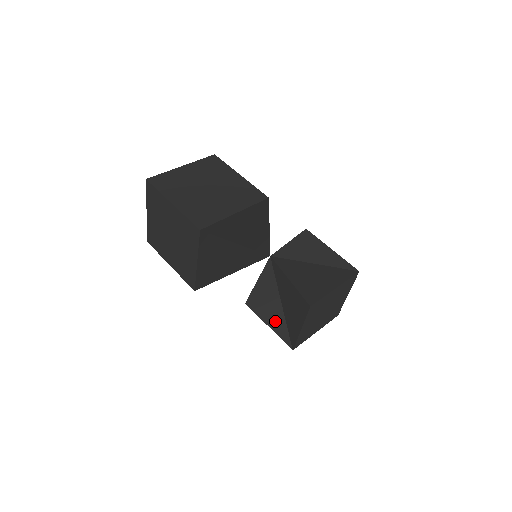
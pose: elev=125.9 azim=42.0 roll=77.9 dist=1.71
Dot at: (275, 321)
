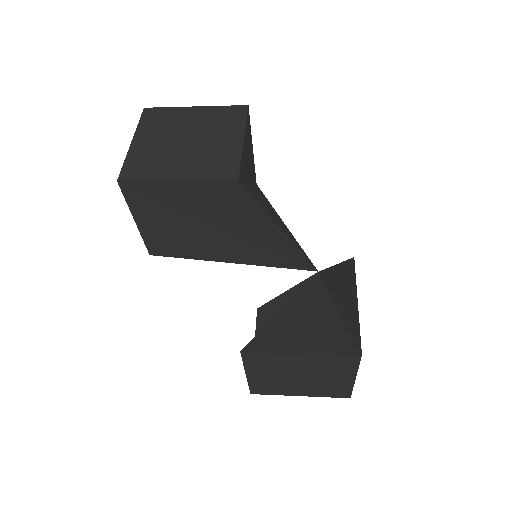
Dot at: occluded
